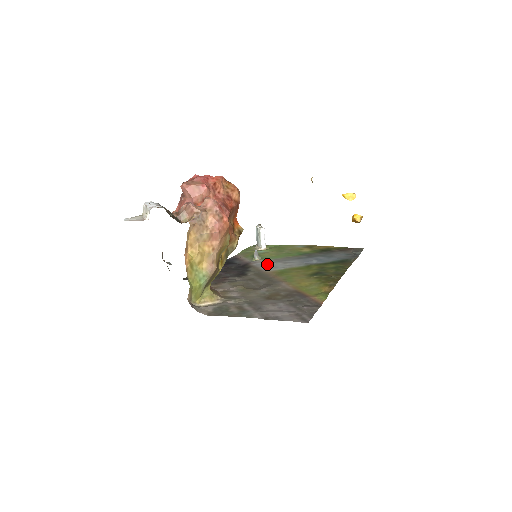
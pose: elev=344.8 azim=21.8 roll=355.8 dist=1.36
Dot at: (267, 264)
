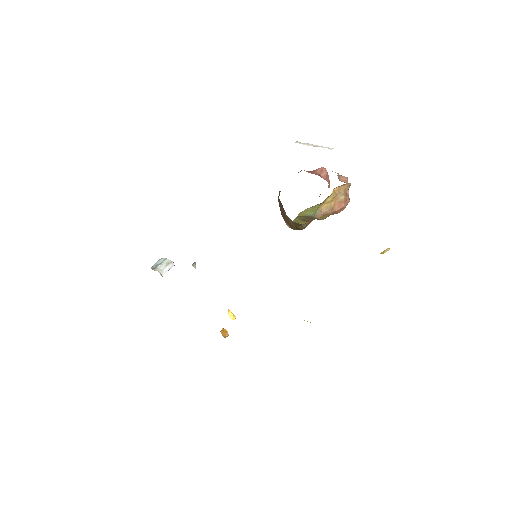
Dot at: occluded
